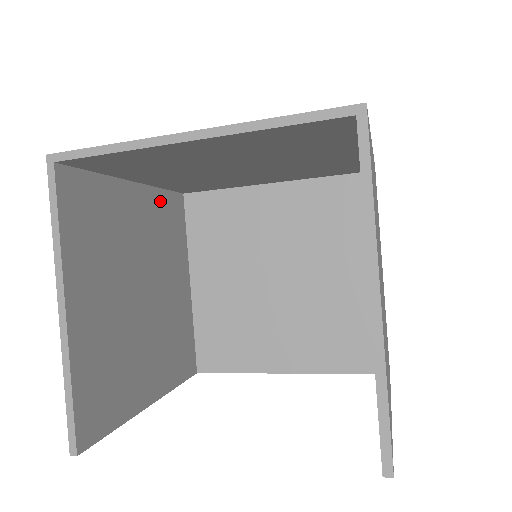
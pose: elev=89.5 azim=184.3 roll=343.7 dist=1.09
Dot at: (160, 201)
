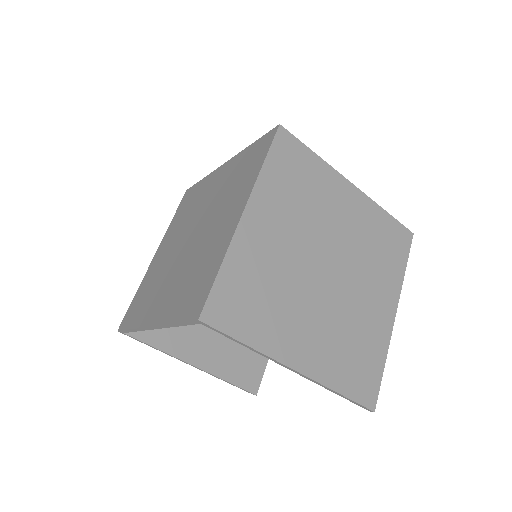
Dot at: occluded
